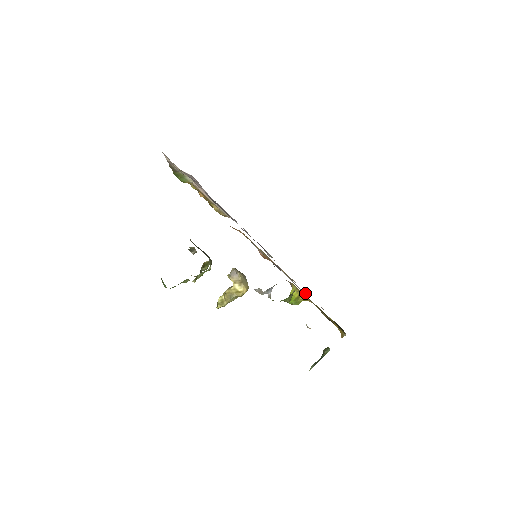
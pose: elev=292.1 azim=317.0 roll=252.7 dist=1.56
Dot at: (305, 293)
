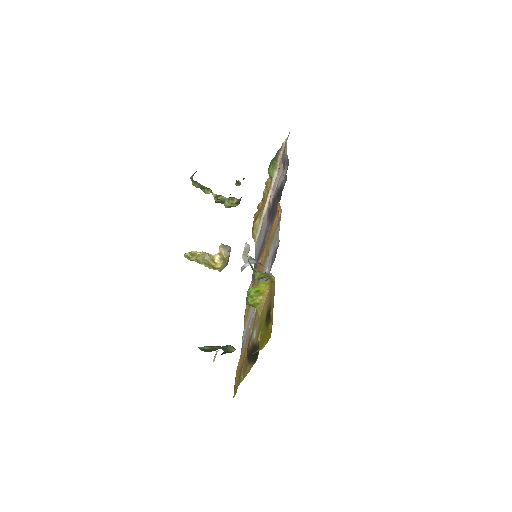
Dot at: occluded
